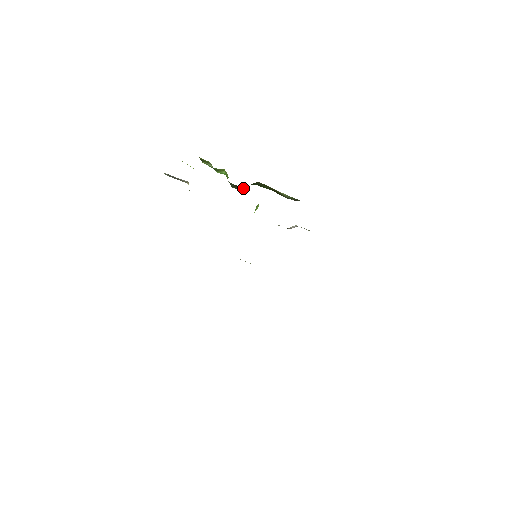
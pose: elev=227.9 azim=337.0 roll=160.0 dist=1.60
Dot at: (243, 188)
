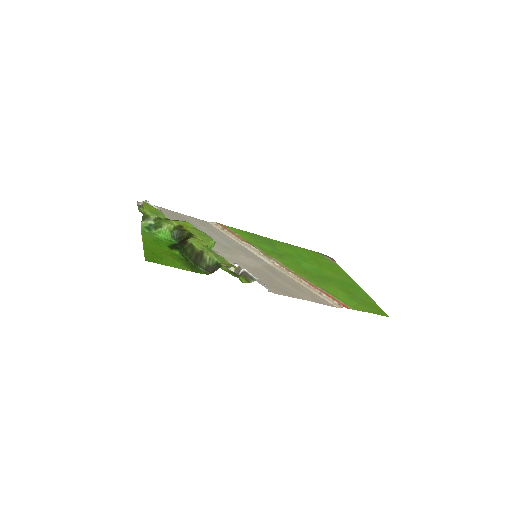
Dot at: (187, 236)
